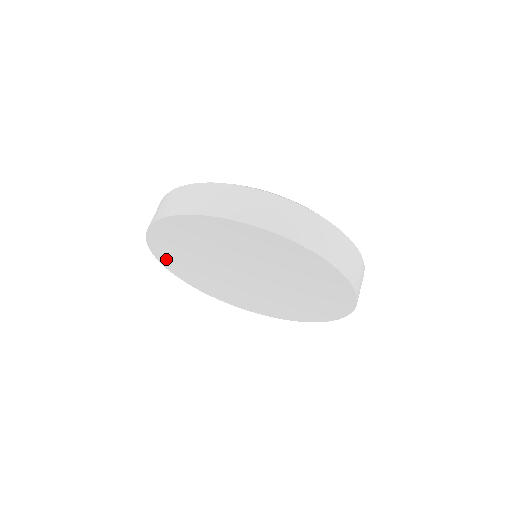
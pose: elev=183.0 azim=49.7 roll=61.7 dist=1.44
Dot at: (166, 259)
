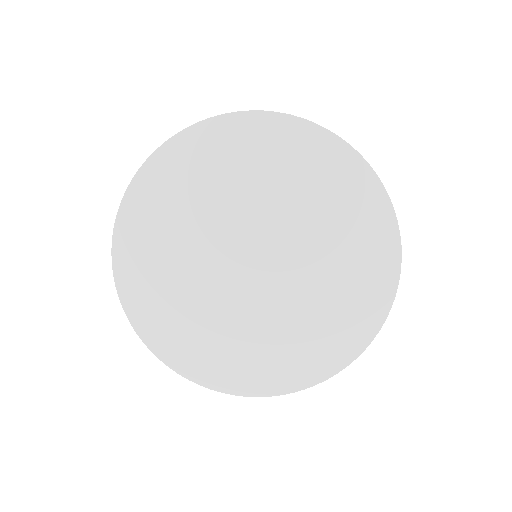
Dot at: (138, 209)
